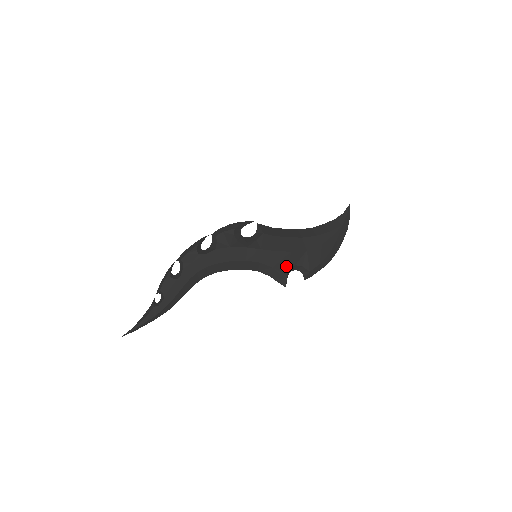
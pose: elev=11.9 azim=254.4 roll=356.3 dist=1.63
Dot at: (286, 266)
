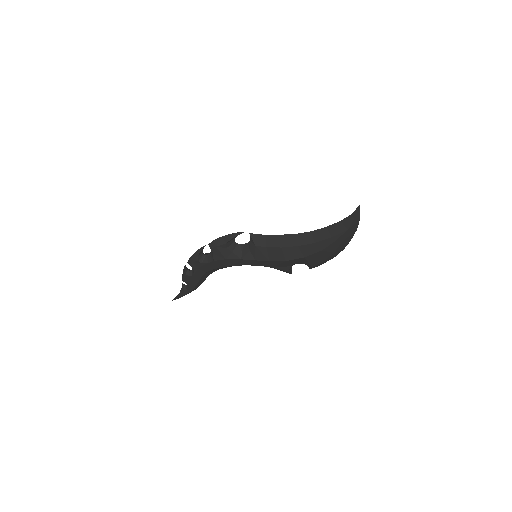
Dot at: (286, 266)
